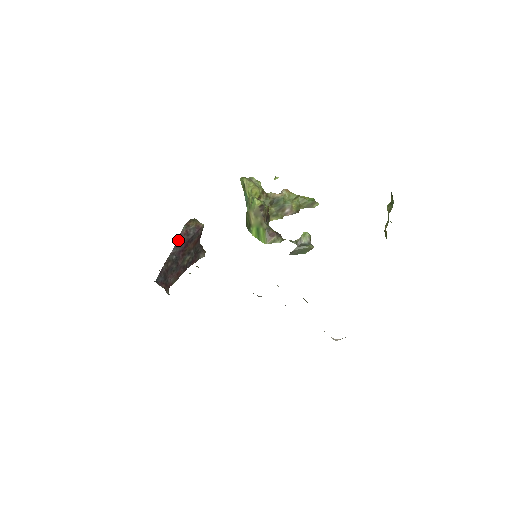
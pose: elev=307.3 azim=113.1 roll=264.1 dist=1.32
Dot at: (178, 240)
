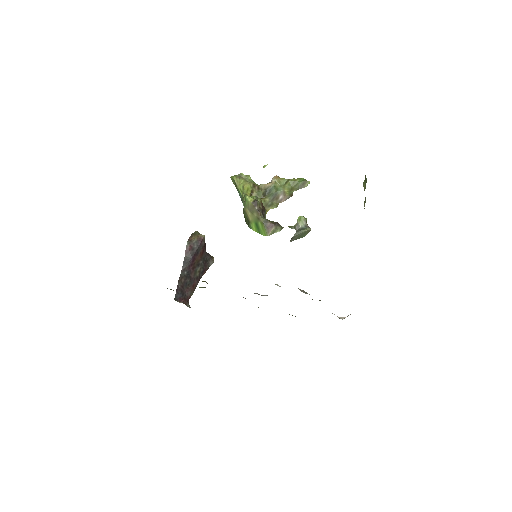
Dot at: (185, 256)
